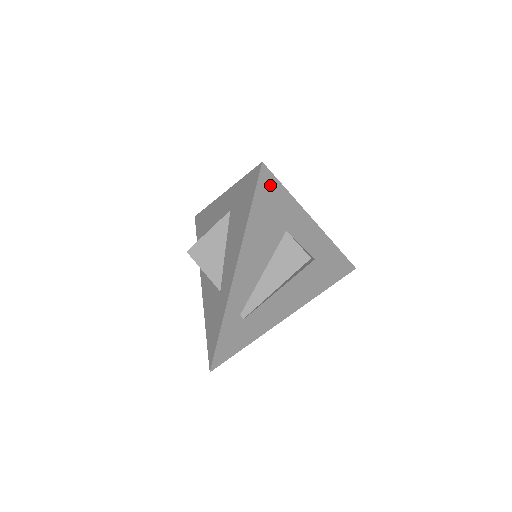
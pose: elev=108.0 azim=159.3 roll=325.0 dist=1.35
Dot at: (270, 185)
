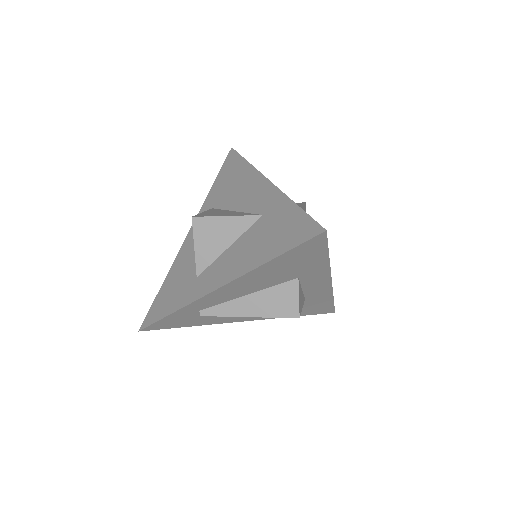
Dot at: (316, 247)
